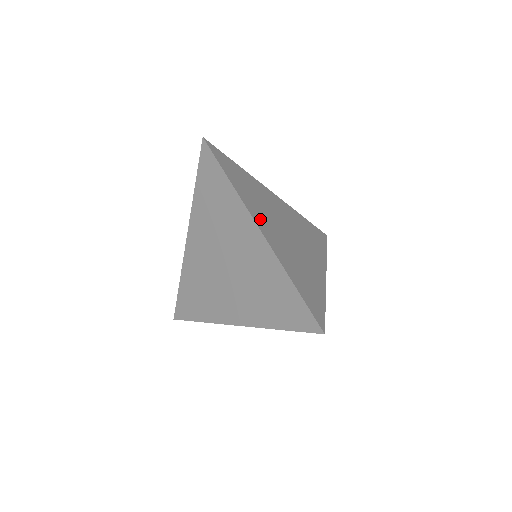
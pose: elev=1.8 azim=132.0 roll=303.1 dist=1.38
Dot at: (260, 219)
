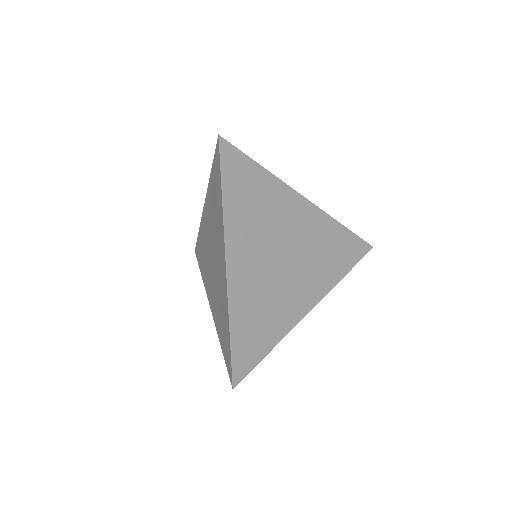
Dot at: (239, 250)
